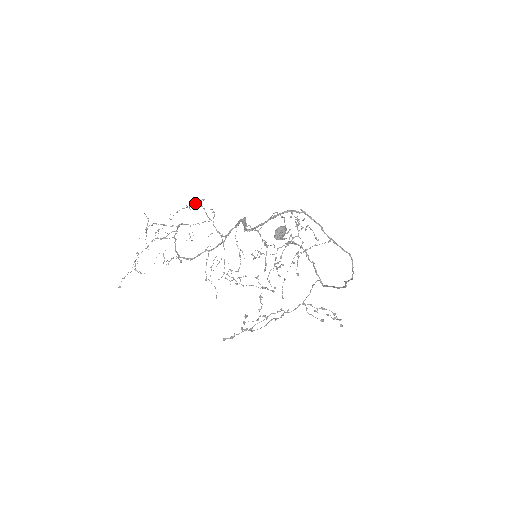
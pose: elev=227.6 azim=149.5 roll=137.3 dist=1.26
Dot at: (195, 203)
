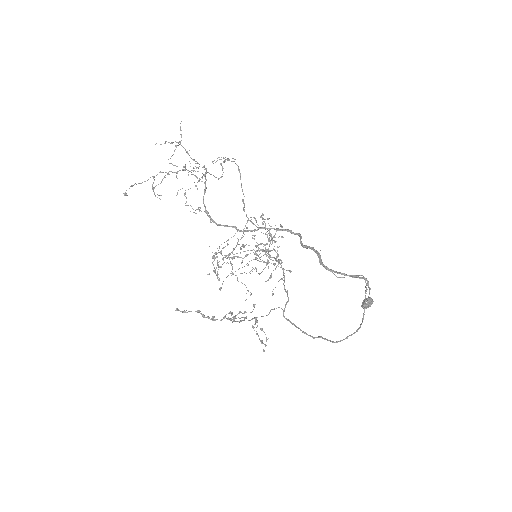
Dot at: occluded
